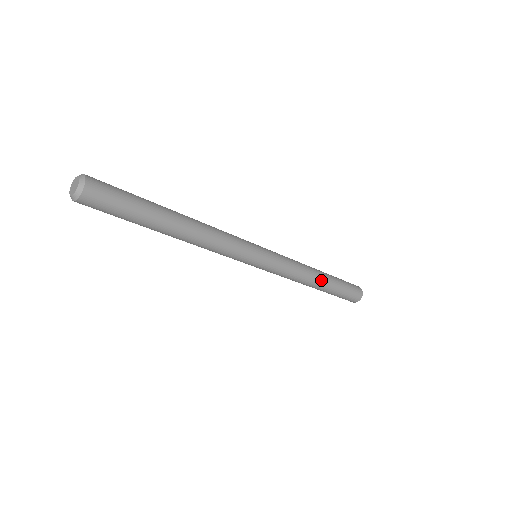
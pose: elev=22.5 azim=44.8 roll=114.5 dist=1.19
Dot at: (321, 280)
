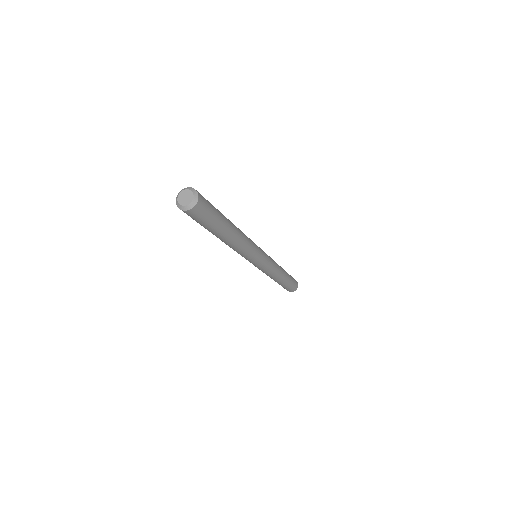
Dot at: (284, 272)
